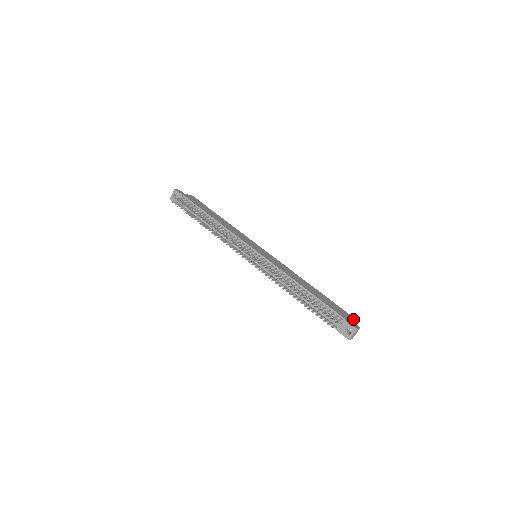
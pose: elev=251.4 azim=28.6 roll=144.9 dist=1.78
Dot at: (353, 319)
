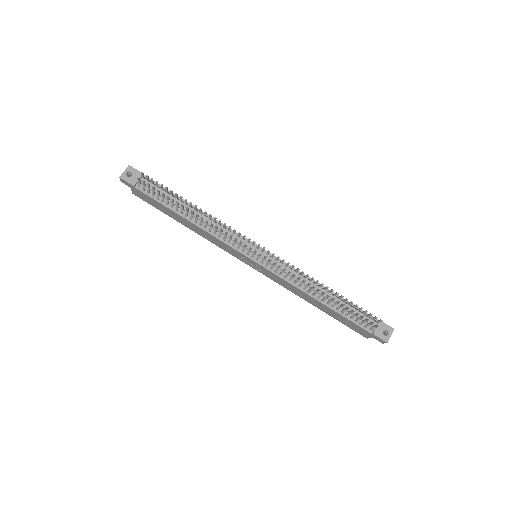
Dot at: occluded
